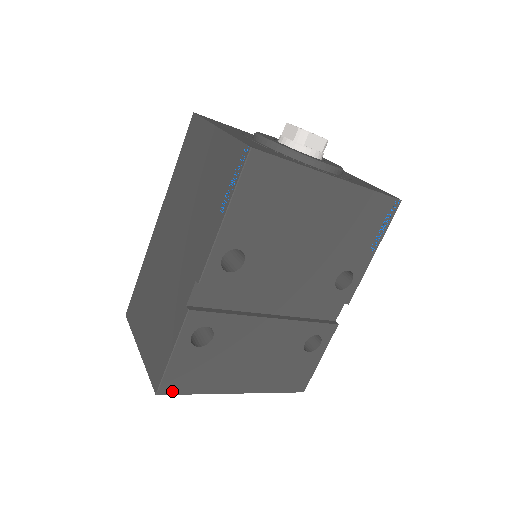
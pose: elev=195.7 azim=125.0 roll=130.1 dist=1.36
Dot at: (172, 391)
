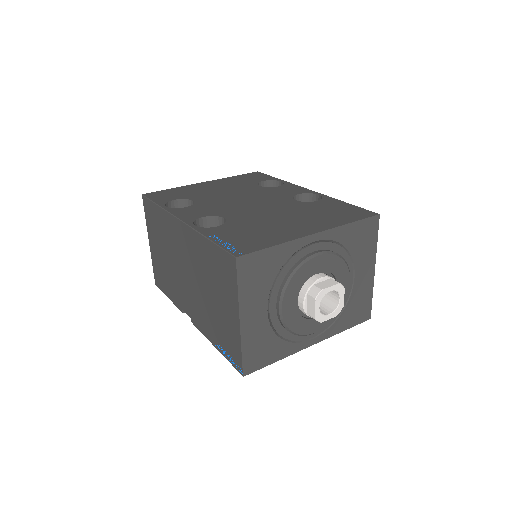
Dot at: occluded
